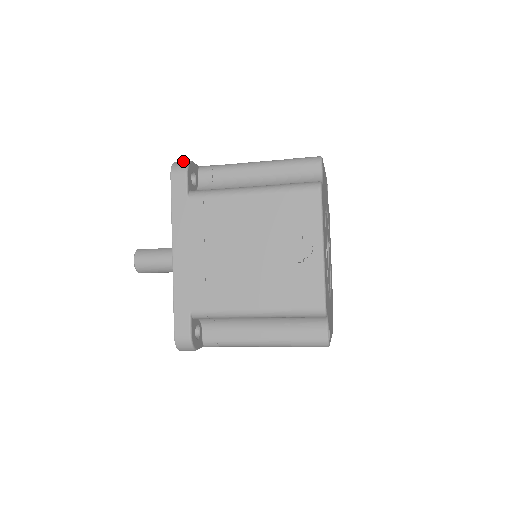
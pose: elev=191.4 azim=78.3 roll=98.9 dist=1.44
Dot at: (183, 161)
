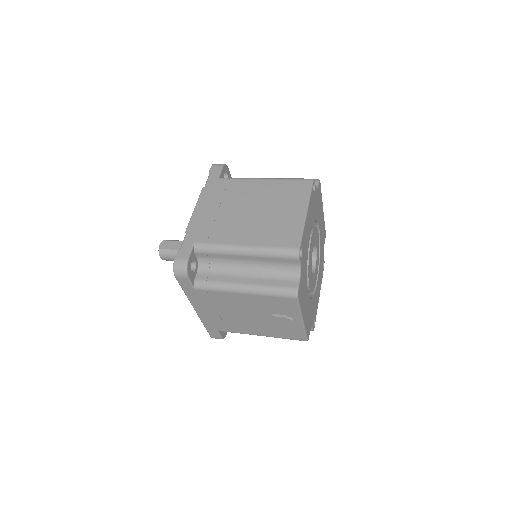
Dot at: (181, 264)
